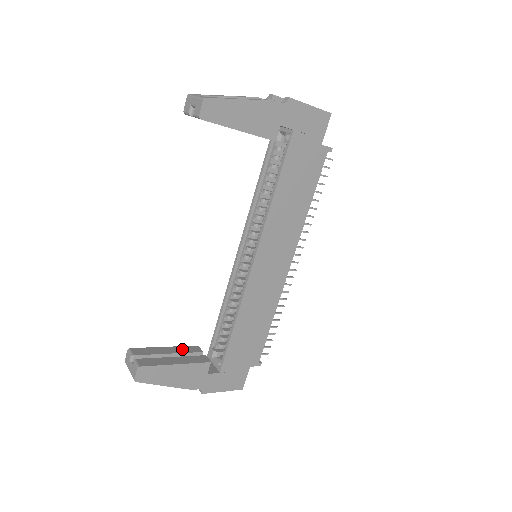
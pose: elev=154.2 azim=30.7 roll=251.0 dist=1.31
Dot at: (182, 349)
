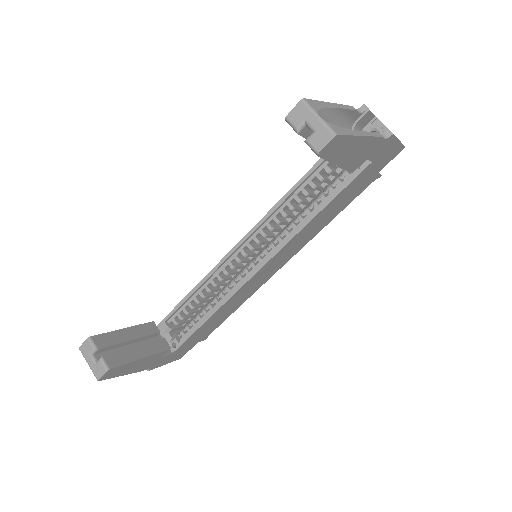
Dot at: (141, 330)
